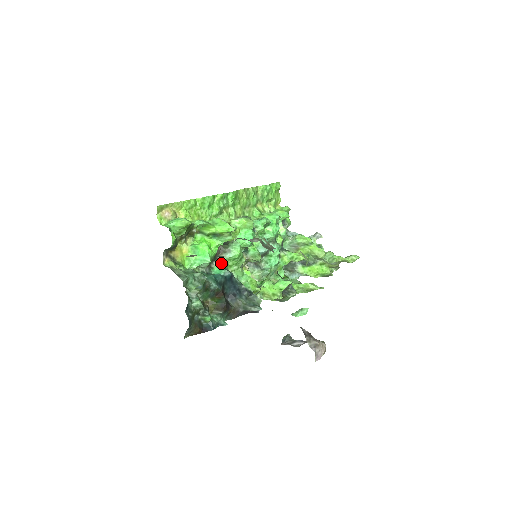
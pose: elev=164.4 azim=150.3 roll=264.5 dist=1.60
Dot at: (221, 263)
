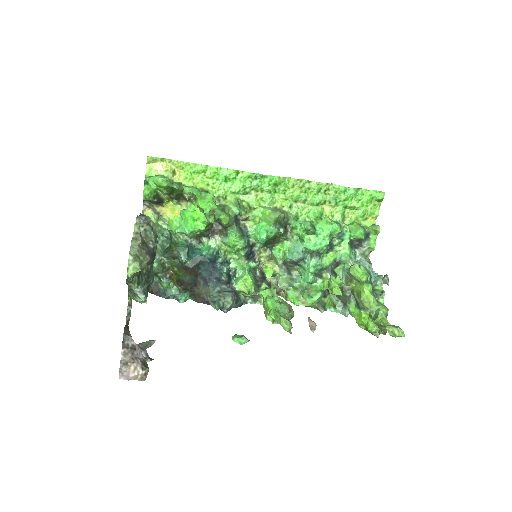
Dot at: (215, 243)
